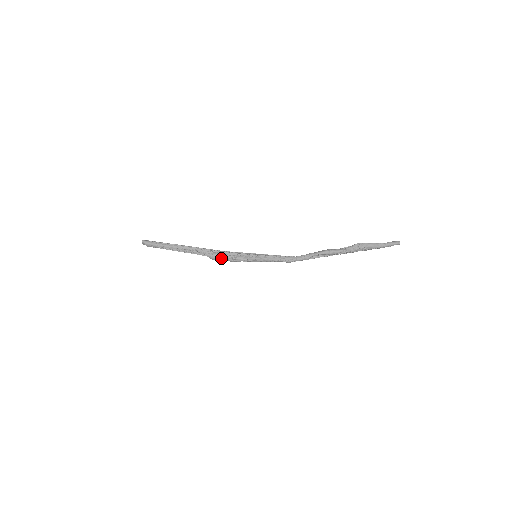
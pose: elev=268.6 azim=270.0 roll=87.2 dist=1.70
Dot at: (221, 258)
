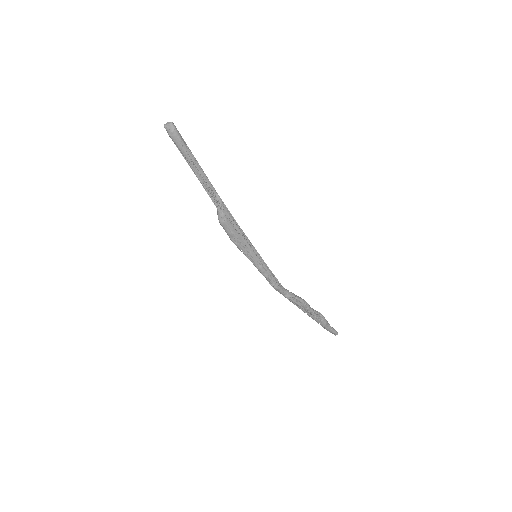
Dot at: (231, 229)
